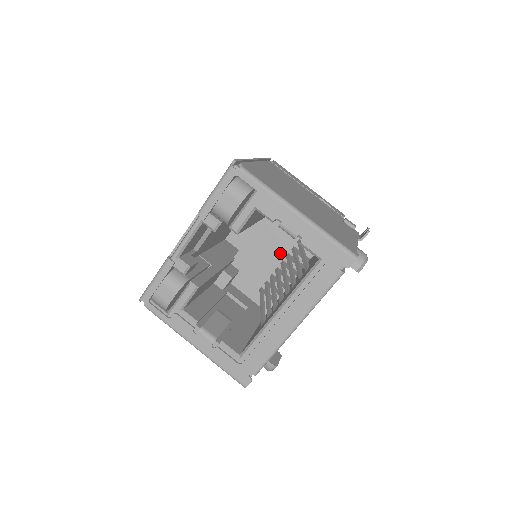
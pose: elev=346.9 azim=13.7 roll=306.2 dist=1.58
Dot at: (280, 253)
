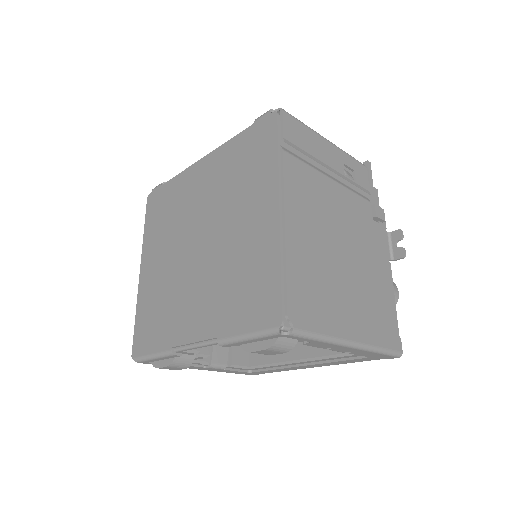
Dot at: occluded
